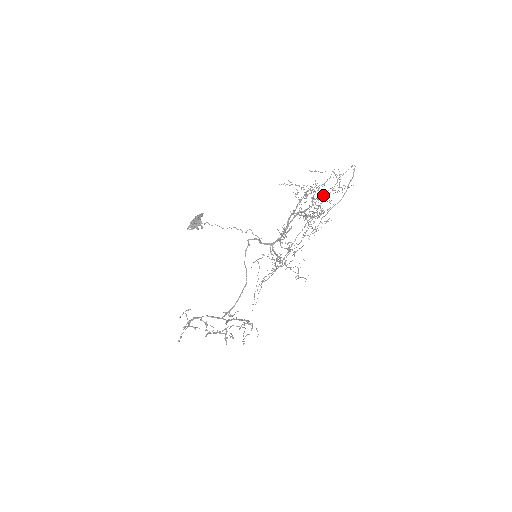
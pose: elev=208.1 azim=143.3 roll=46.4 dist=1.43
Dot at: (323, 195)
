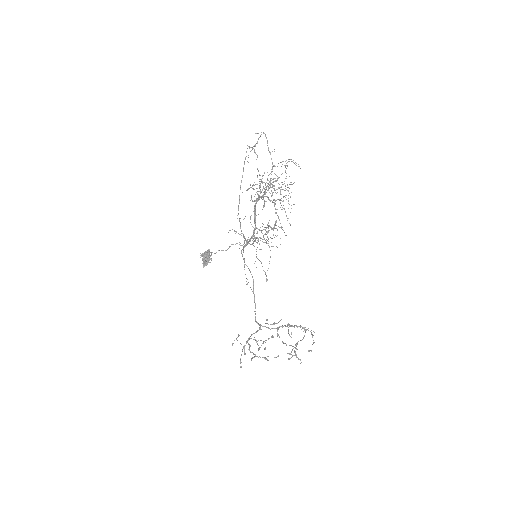
Dot at: (269, 174)
